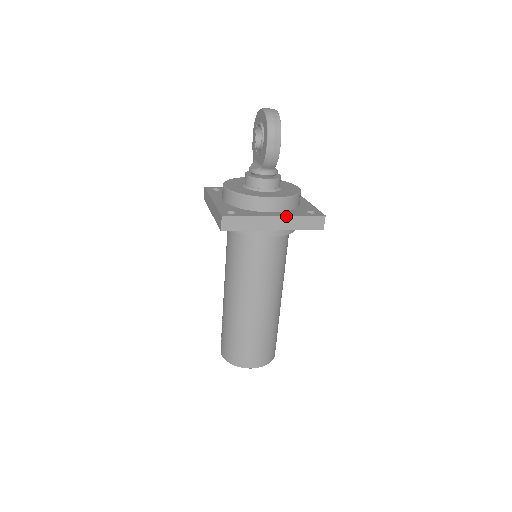
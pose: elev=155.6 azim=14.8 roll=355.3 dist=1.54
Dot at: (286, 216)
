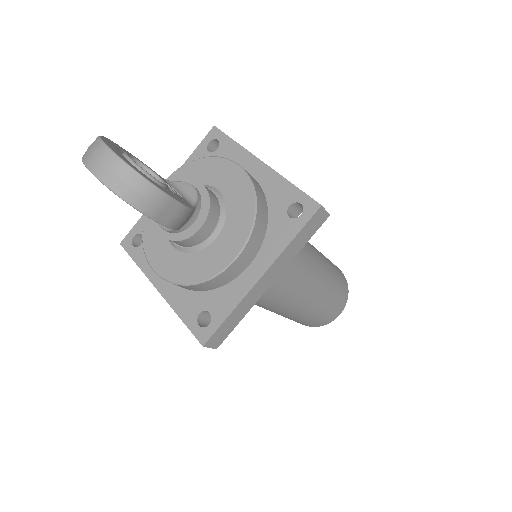
Dot at: (273, 262)
